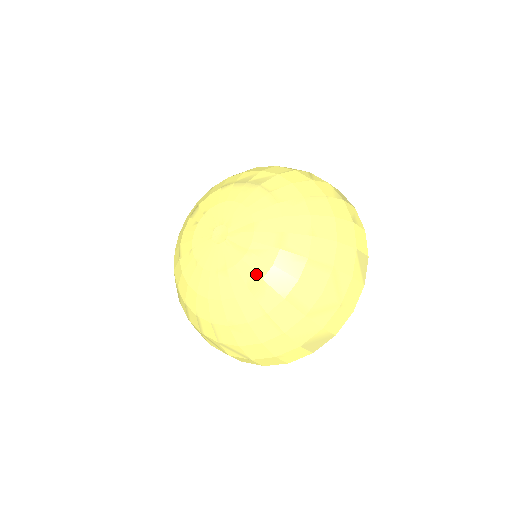
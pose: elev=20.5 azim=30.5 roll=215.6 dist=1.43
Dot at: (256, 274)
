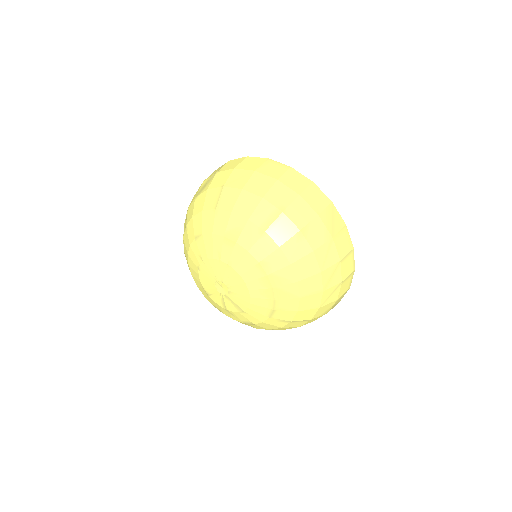
Dot at: (222, 311)
